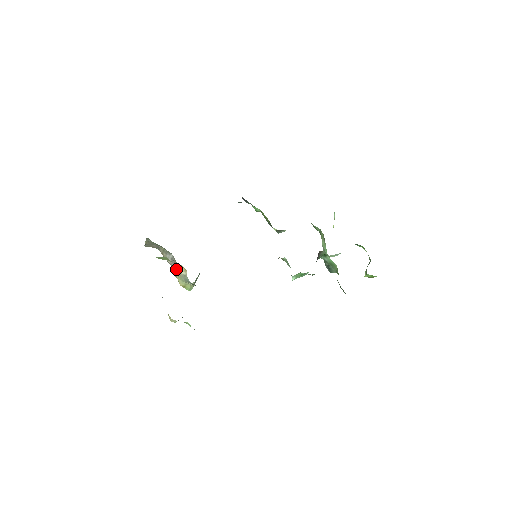
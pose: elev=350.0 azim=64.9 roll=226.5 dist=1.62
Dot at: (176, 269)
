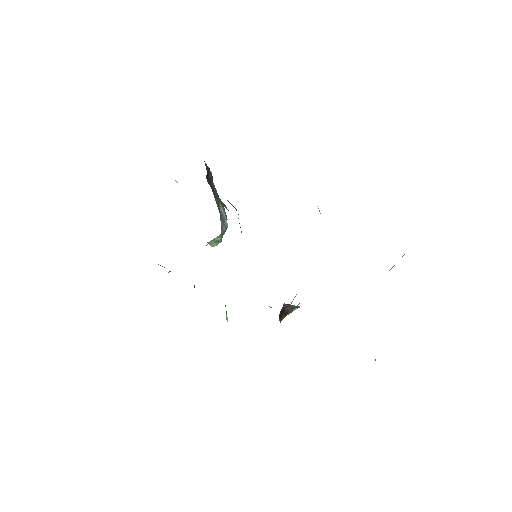
Dot at: occluded
